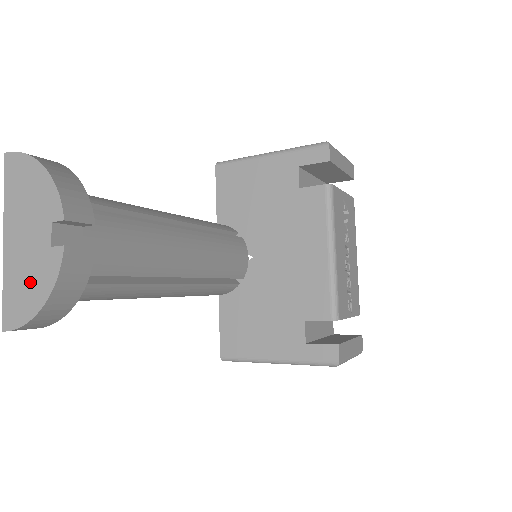
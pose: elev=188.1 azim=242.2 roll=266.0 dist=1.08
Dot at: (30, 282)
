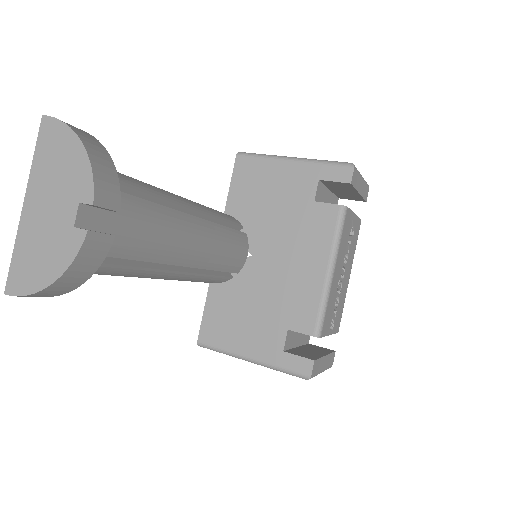
Dot at: (44, 255)
